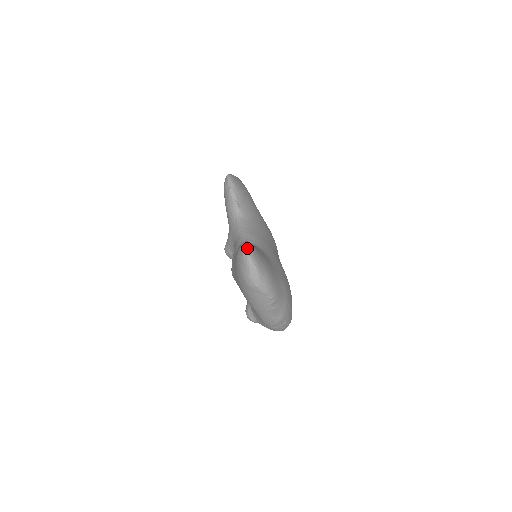
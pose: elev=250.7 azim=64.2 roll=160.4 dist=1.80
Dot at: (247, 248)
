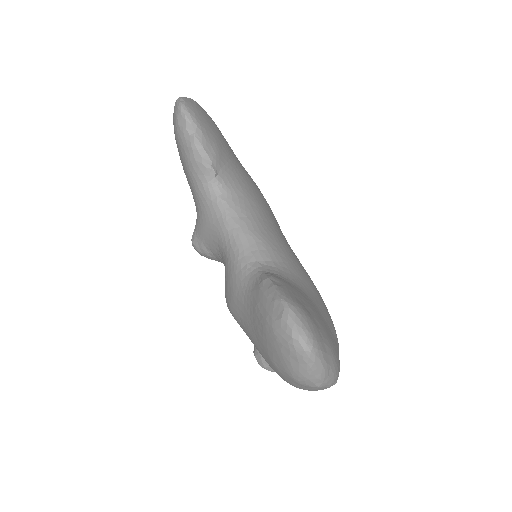
Dot at: (298, 326)
